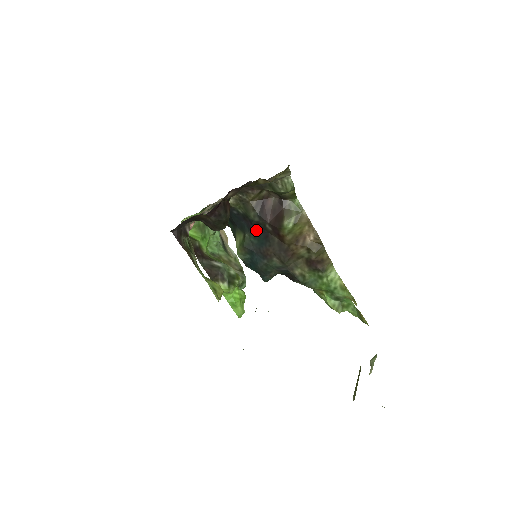
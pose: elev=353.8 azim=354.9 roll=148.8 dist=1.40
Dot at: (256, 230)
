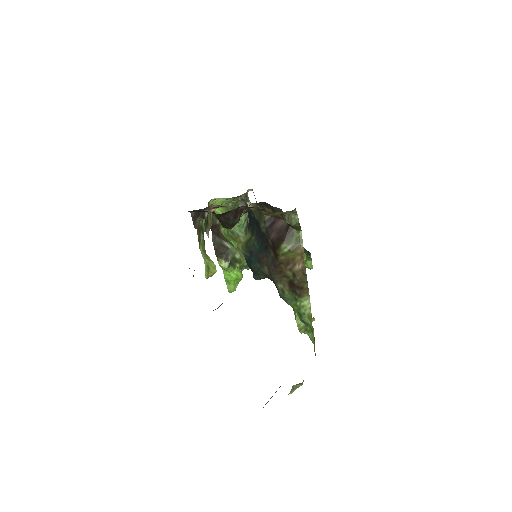
Dot at: (261, 238)
